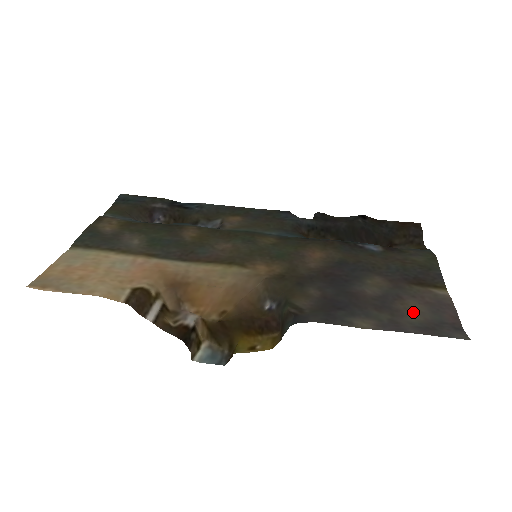
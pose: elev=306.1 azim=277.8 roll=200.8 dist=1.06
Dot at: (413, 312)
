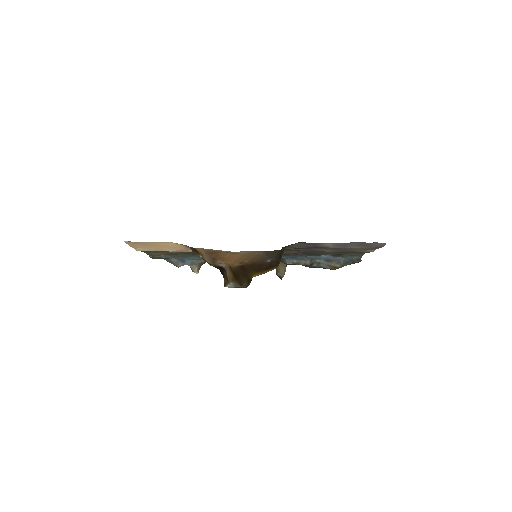
Dot at: occluded
